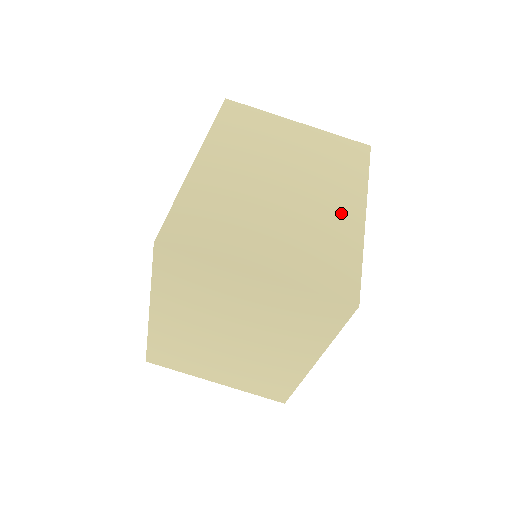
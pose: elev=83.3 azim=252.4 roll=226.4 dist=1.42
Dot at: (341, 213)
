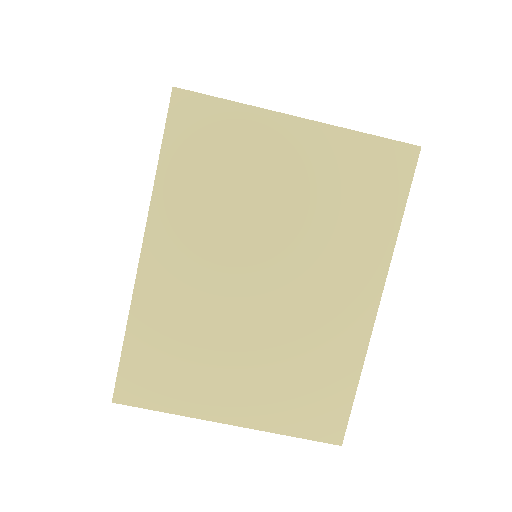
Dot at: (343, 312)
